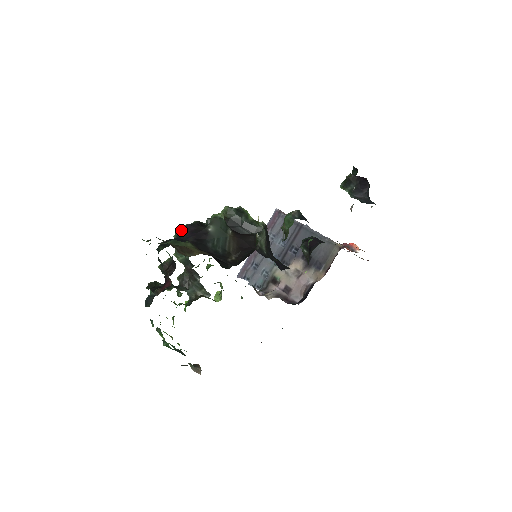
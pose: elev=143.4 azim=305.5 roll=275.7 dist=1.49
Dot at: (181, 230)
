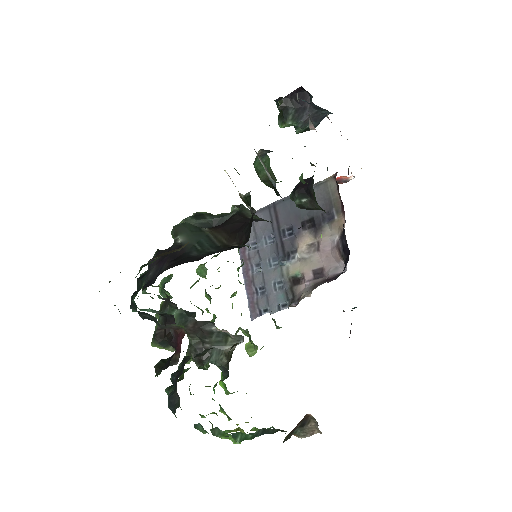
Dot at: occluded
